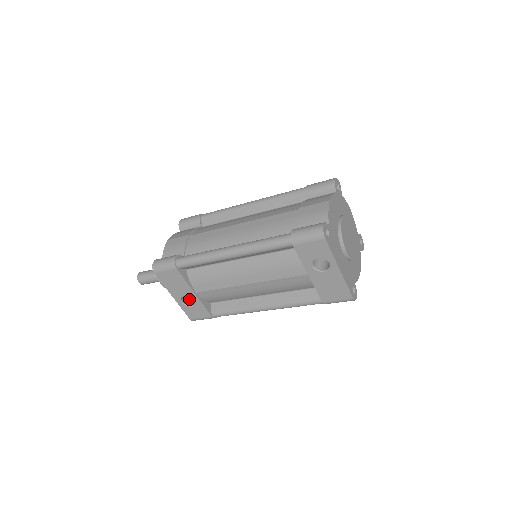
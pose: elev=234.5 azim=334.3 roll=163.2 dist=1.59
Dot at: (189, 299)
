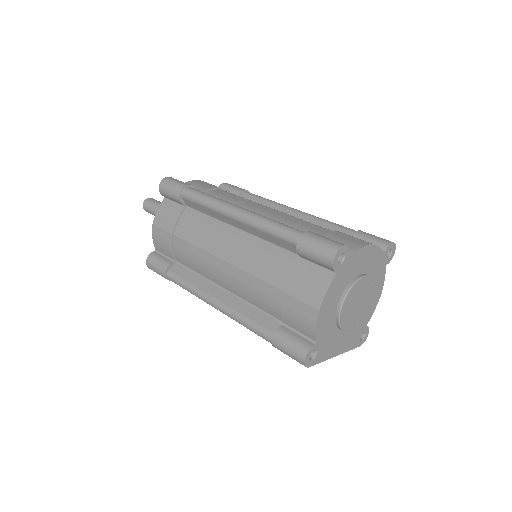
Dot at: occluded
